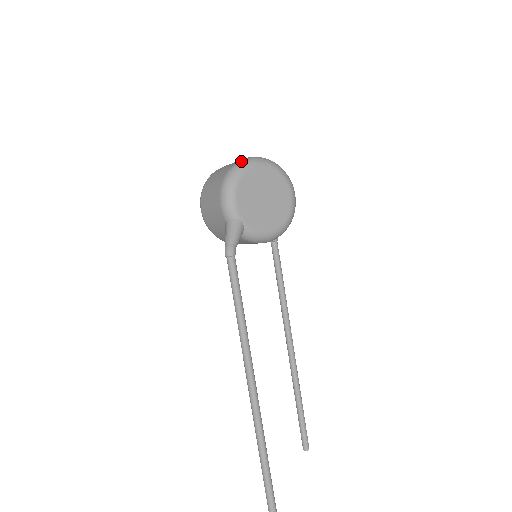
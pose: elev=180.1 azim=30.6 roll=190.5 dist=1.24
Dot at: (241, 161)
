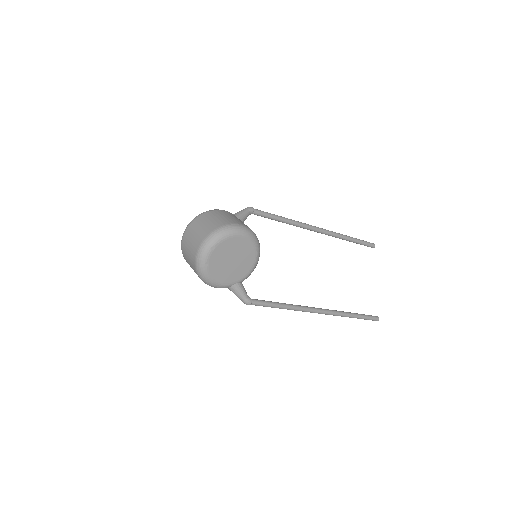
Dot at: (197, 264)
